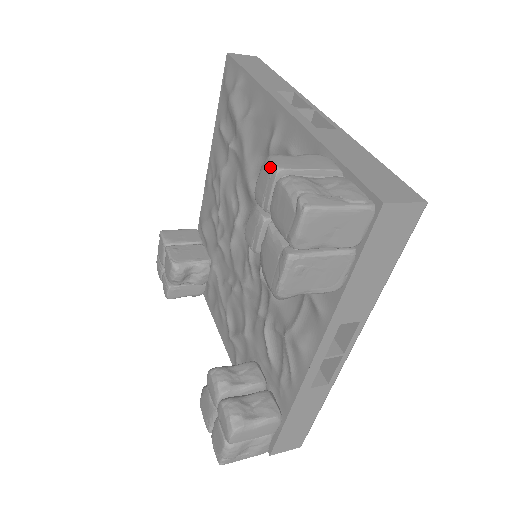
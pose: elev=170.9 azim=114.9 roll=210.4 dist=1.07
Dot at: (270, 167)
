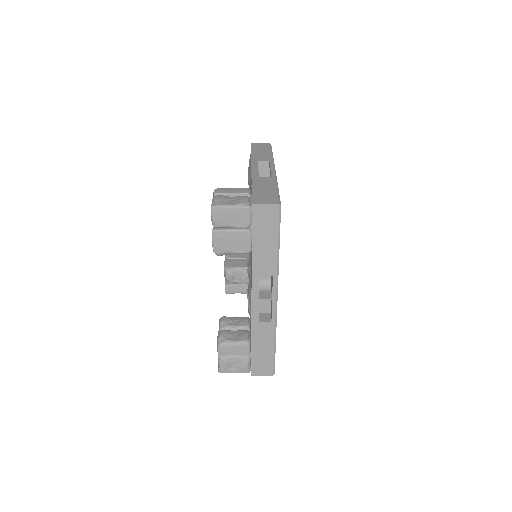
Dot at: (213, 193)
